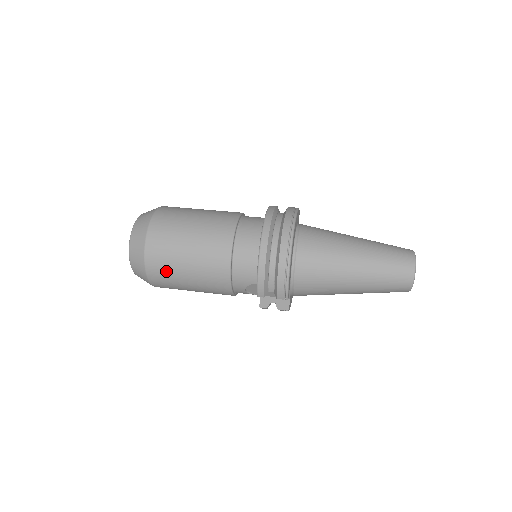
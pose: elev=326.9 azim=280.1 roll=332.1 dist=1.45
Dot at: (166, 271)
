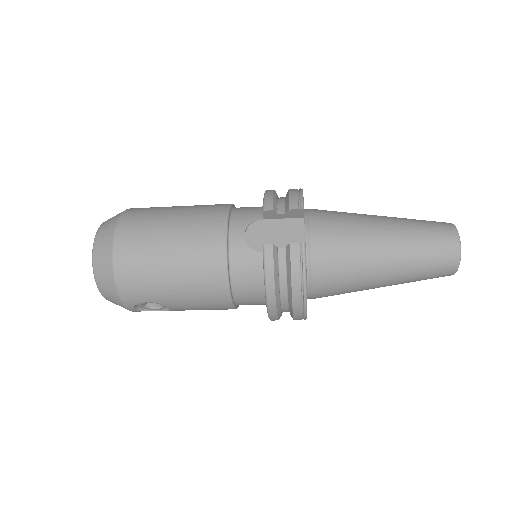
Dot at: (147, 216)
